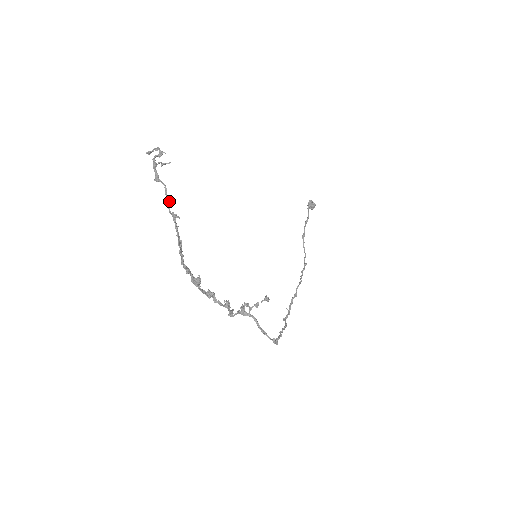
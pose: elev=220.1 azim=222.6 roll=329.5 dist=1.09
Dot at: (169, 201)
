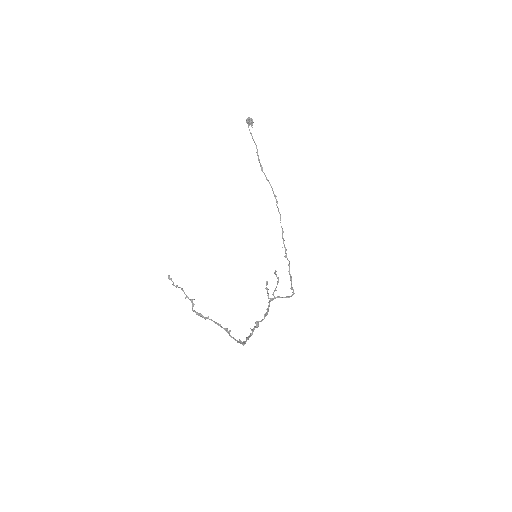
Dot at: (218, 324)
